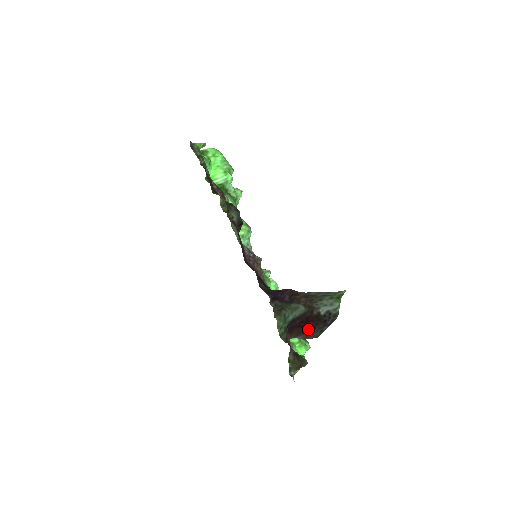
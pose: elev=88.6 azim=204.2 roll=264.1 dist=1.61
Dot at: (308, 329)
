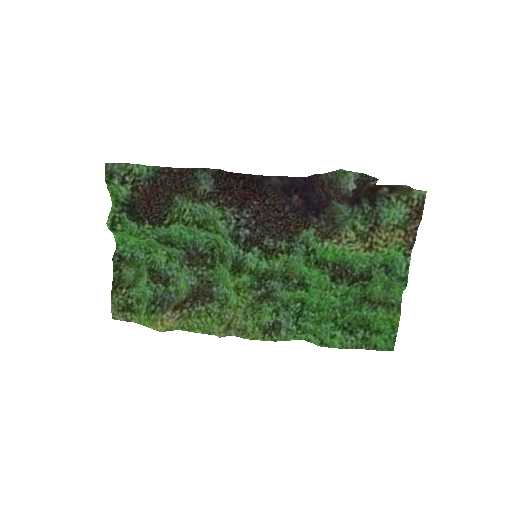
Dot at: occluded
